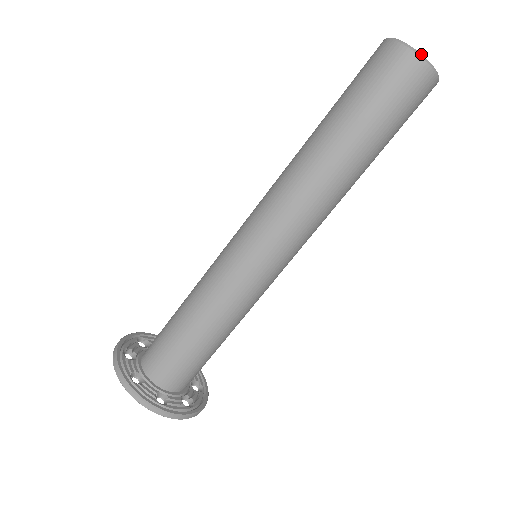
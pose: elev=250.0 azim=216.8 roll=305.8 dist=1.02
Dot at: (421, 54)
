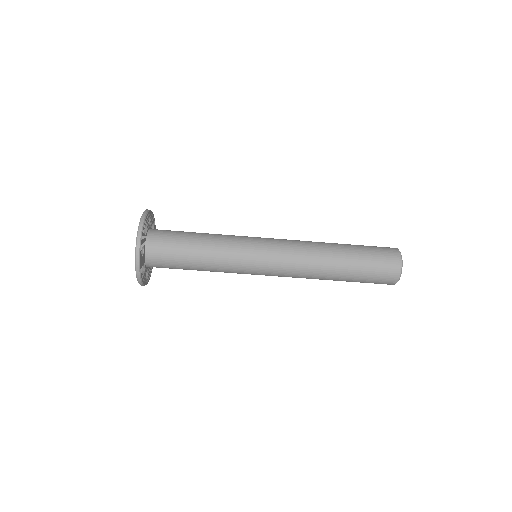
Dot at: occluded
